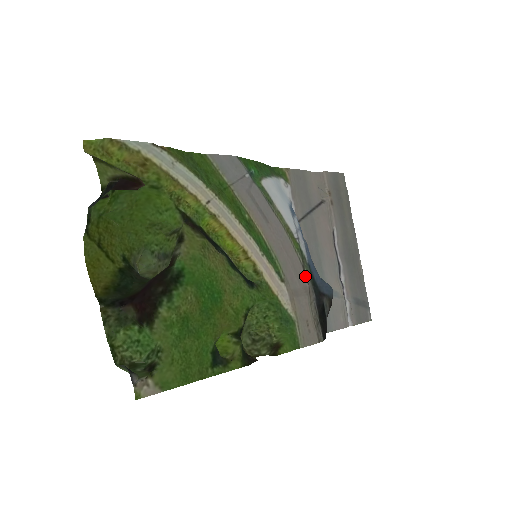
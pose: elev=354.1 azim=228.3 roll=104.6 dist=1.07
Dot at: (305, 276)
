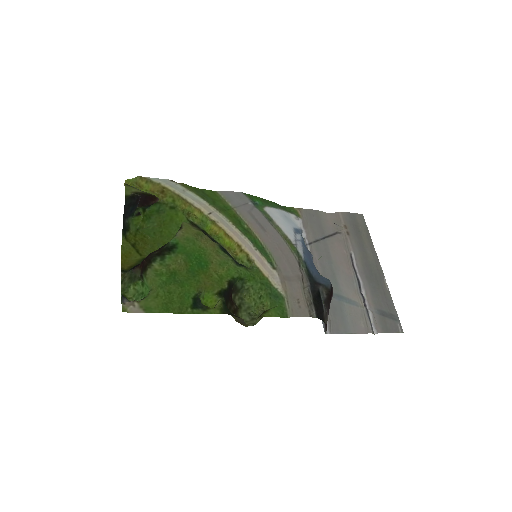
Dot at: (300, 269)
